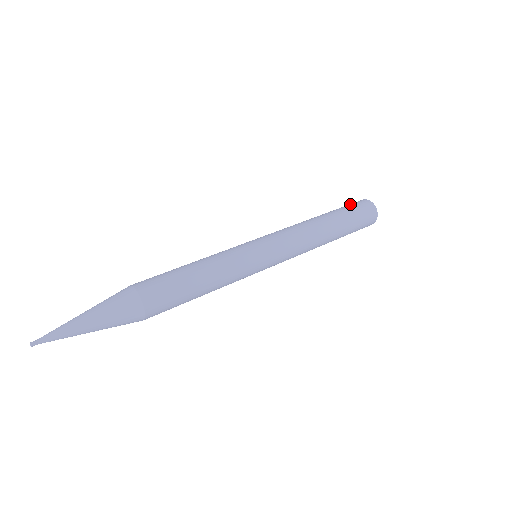
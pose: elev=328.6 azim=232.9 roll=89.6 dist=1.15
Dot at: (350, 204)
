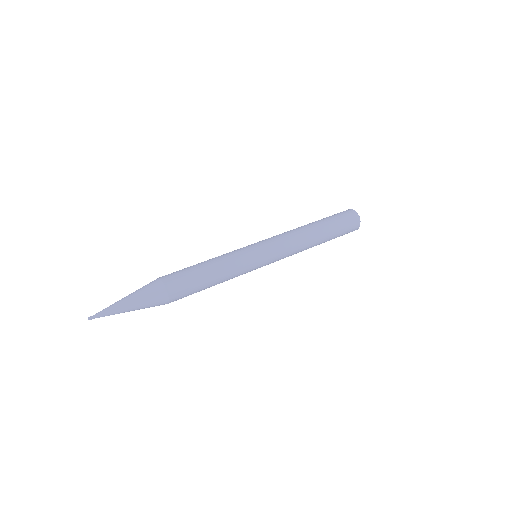
Dot at: (335, 214)
